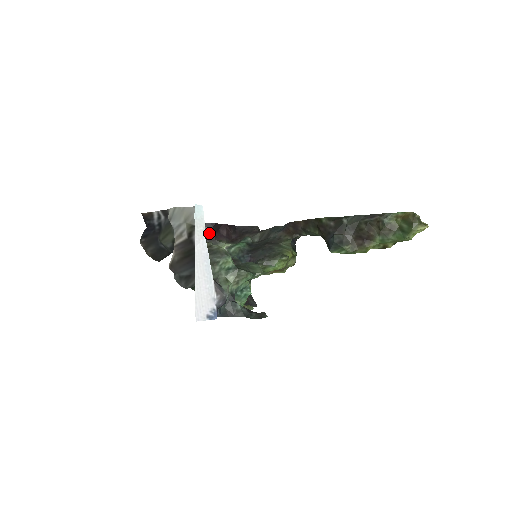
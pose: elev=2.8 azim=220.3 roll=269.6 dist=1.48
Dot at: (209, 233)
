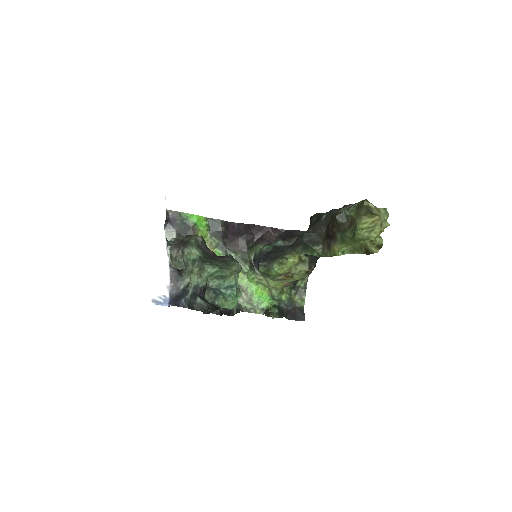
Dot at: (248, 234)
